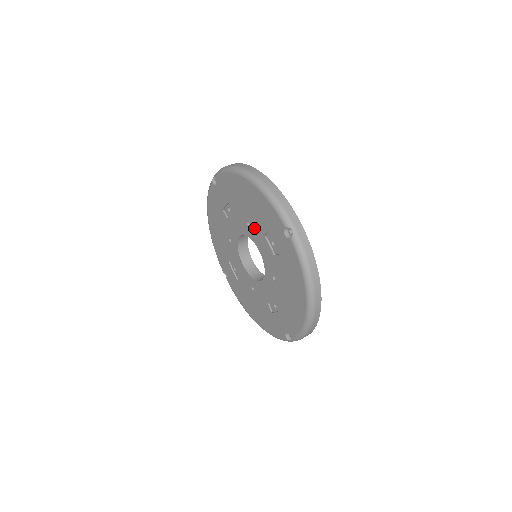
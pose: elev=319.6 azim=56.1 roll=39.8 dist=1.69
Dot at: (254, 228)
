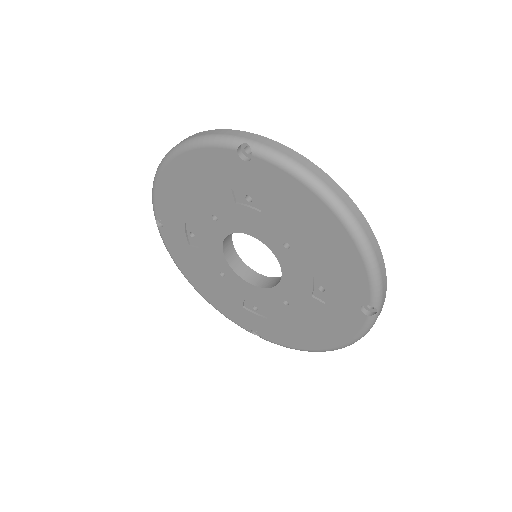
Dot at: (297, 258)
